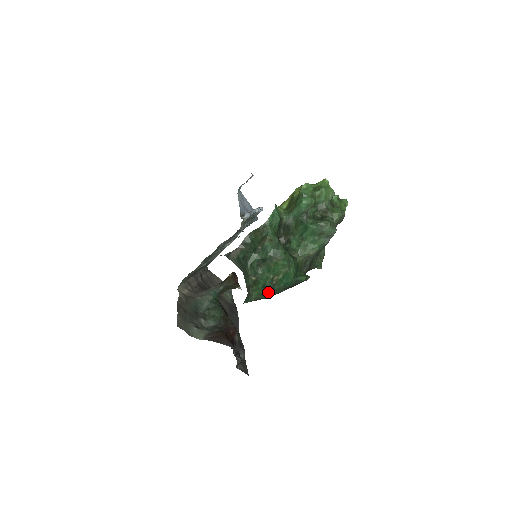
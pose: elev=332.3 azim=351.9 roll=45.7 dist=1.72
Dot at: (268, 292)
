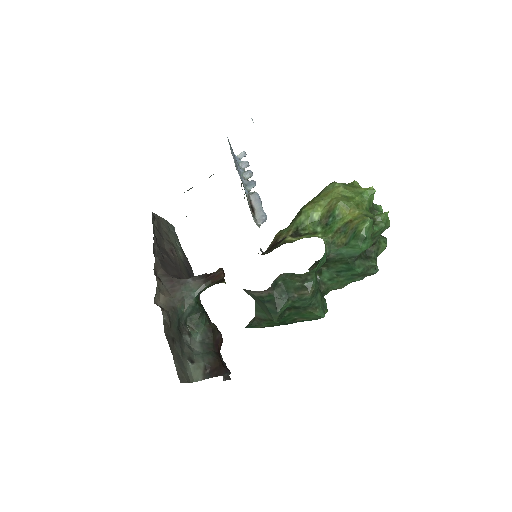
Dot at: (282, 324)
